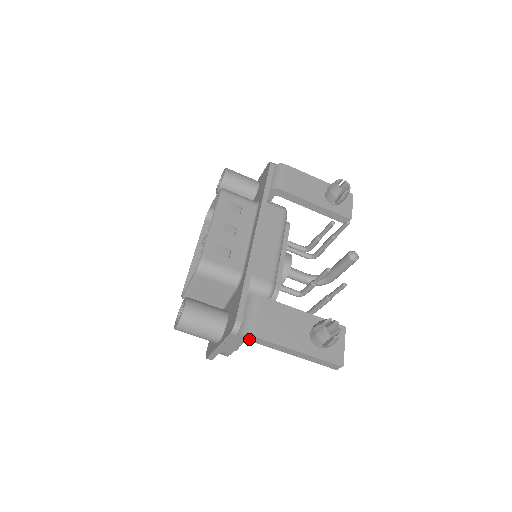
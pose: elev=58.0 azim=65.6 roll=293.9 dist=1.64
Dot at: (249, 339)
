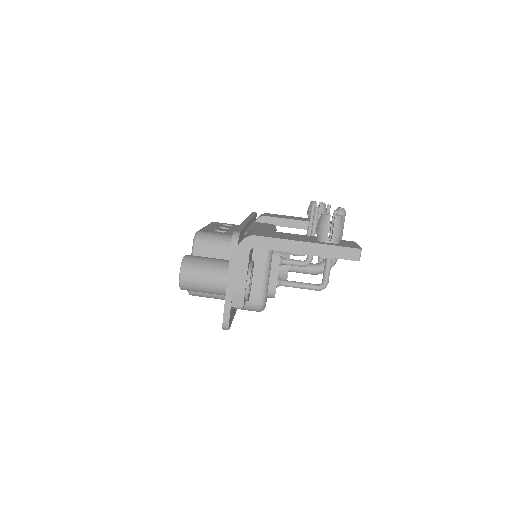
Dot at: (252, 245)
